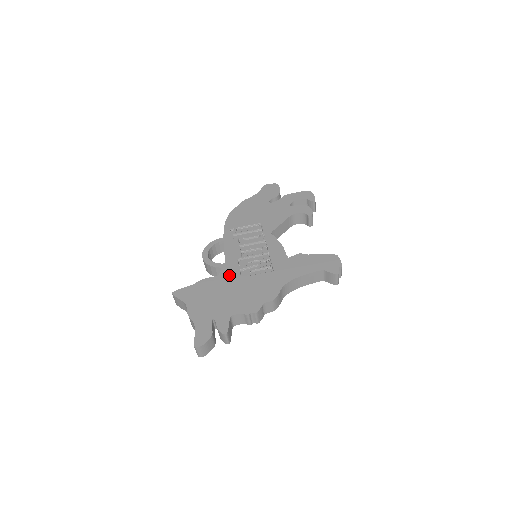
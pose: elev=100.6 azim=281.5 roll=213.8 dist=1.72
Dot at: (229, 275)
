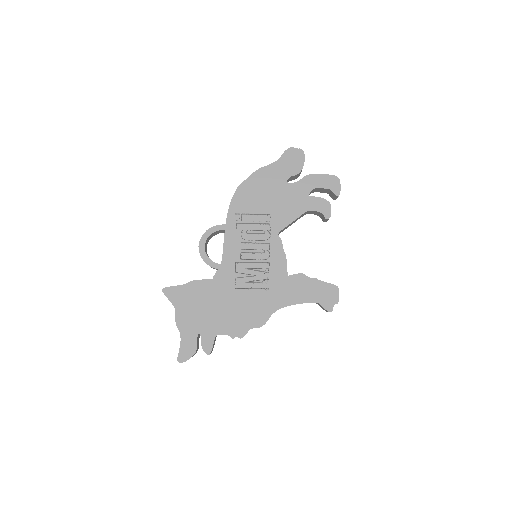
Dot at: (223, 282)
